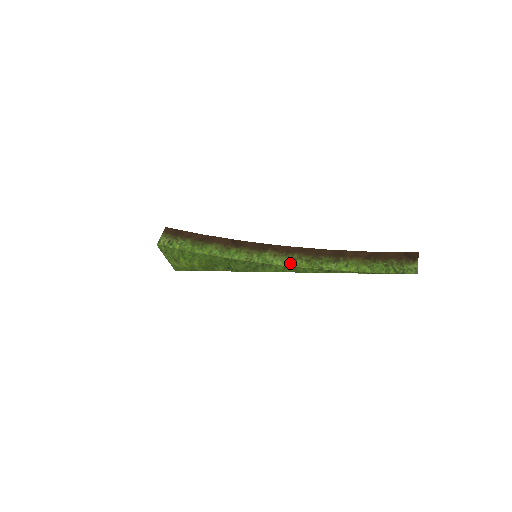
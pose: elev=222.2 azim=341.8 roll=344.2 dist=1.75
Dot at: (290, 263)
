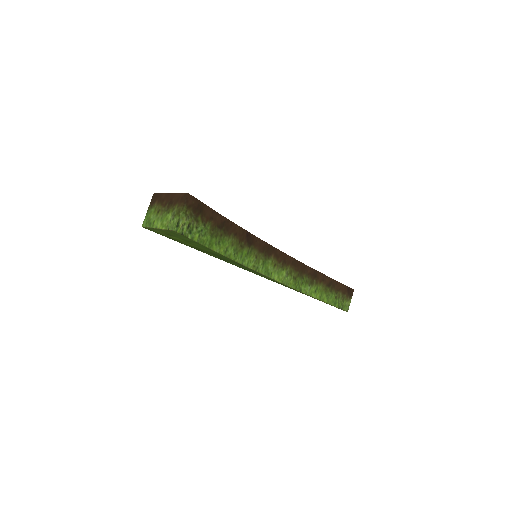
Dot at: (283, 279)
